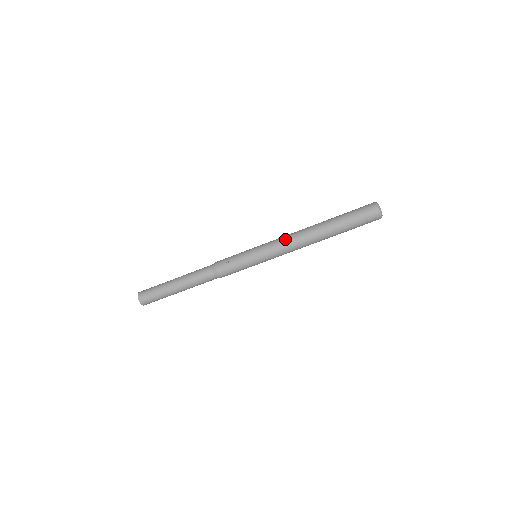
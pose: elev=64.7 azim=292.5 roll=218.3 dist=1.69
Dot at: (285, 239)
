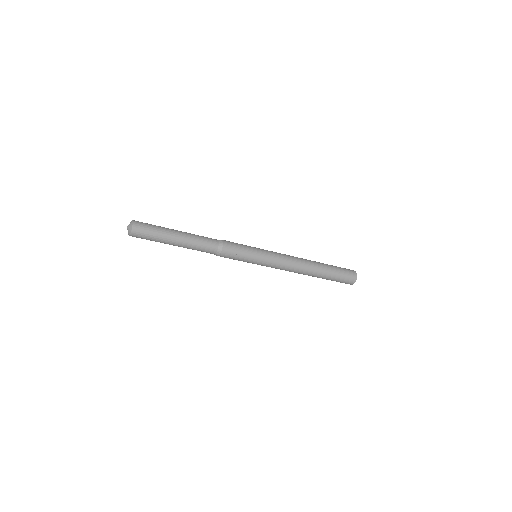
Dot at: (288, 261)
